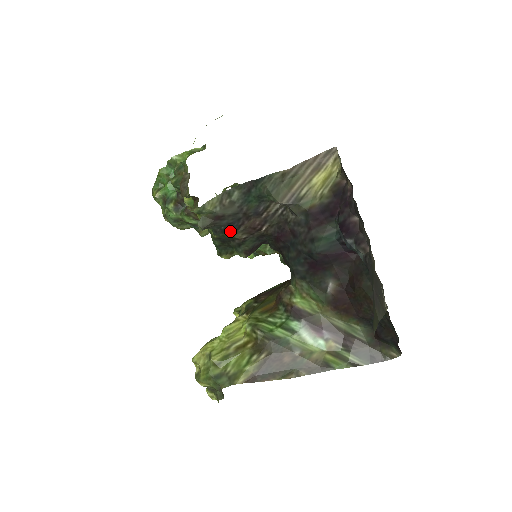
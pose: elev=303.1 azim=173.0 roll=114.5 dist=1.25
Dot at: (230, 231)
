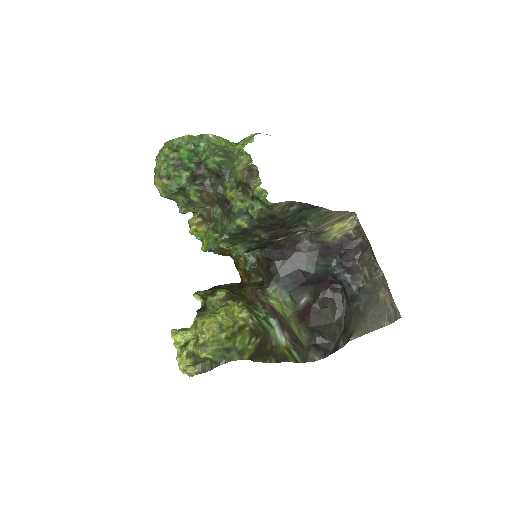
Dot at: (264, 229)
